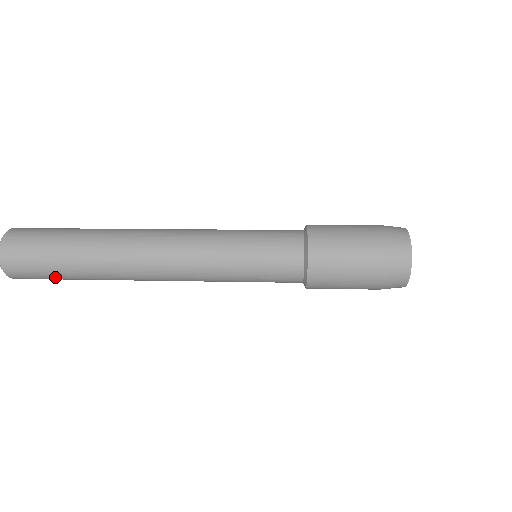
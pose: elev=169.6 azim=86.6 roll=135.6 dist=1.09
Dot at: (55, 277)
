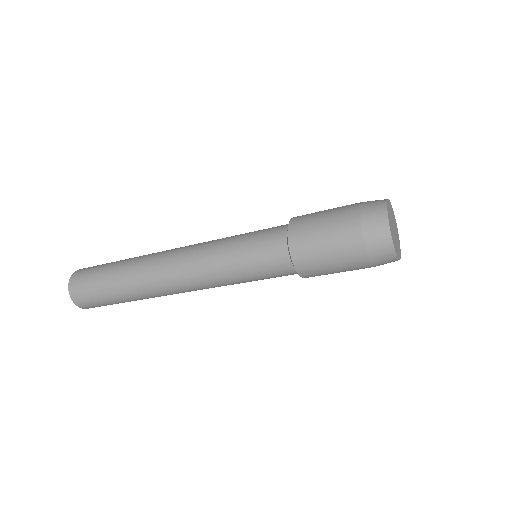
Dot at: (100, 292)
